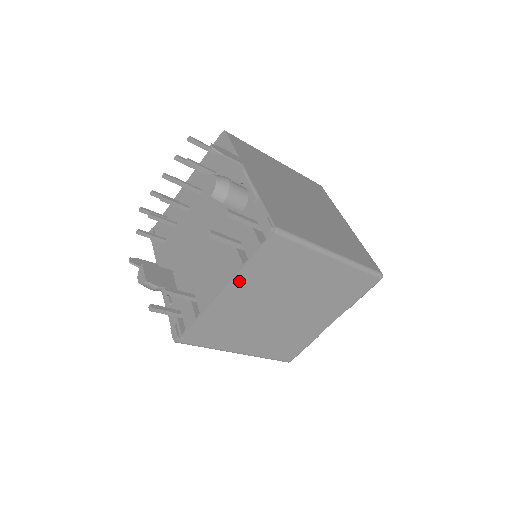
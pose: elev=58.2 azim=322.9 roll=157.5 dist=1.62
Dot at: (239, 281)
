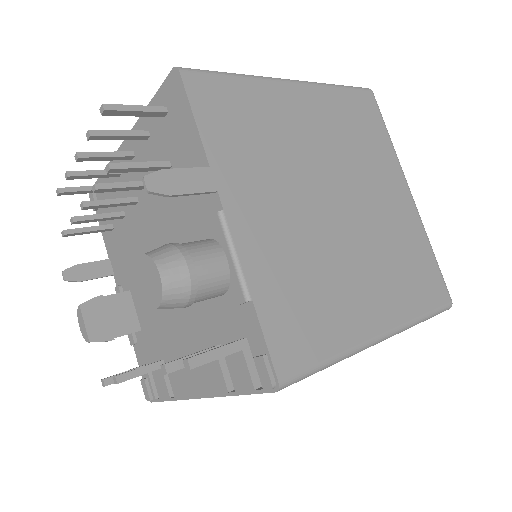
Dot at: occluded
